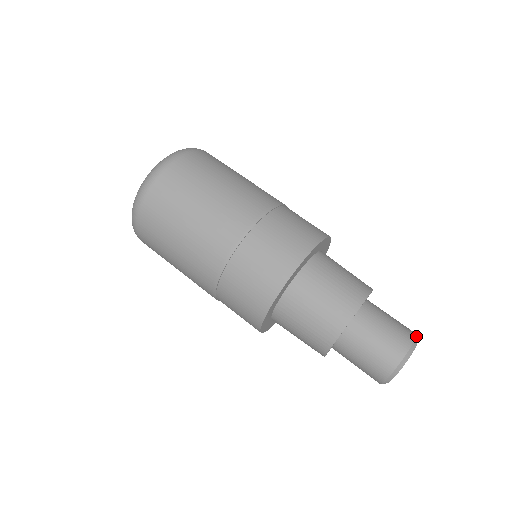
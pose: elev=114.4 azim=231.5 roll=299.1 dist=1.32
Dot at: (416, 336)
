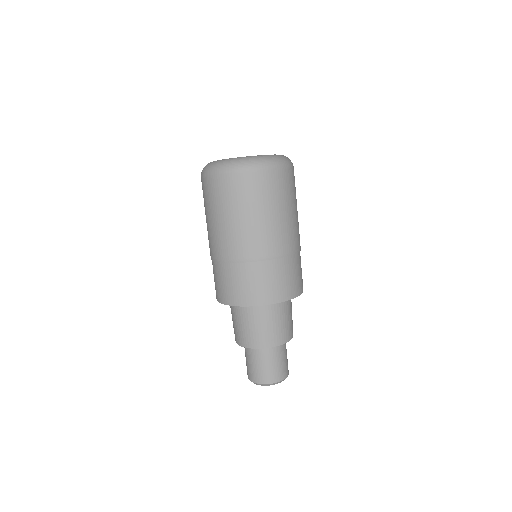
Dot at: occluded
